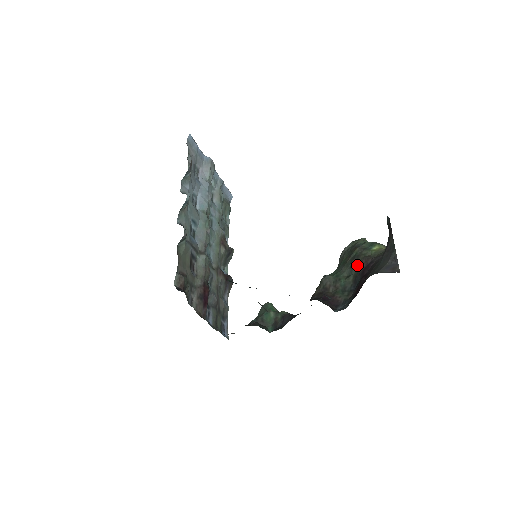
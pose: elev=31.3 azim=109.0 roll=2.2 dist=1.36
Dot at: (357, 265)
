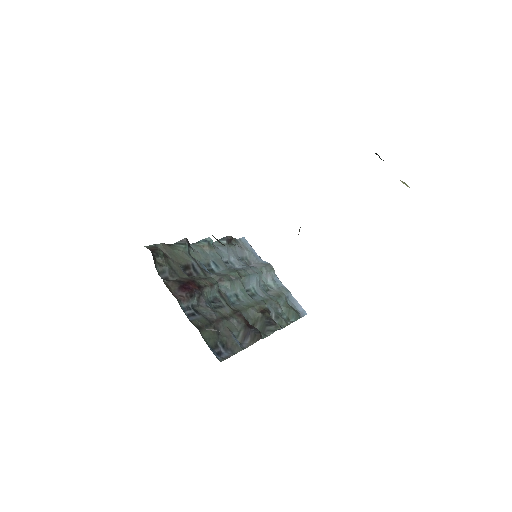
Dot at: occluded
